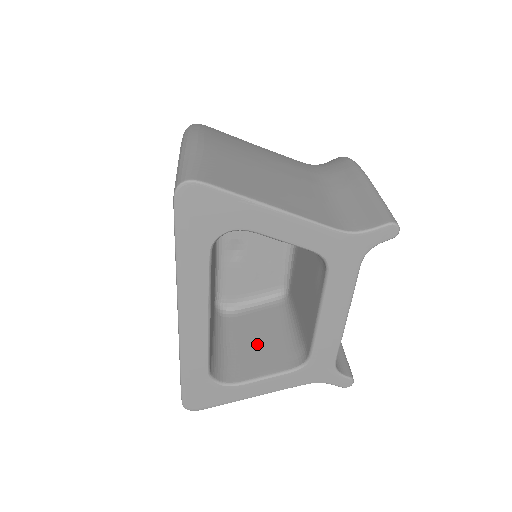
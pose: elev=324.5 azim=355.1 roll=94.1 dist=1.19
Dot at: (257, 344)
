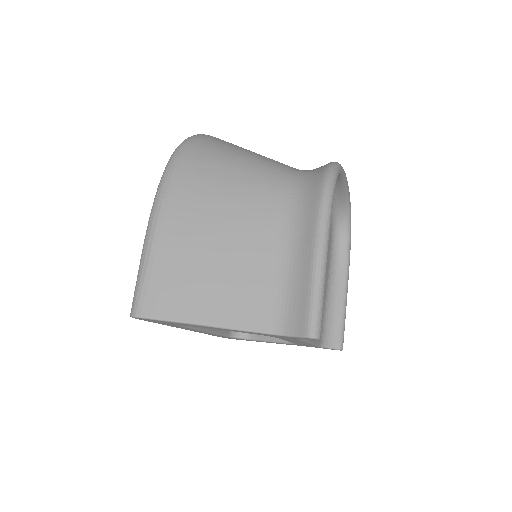
Dot at: occluded
